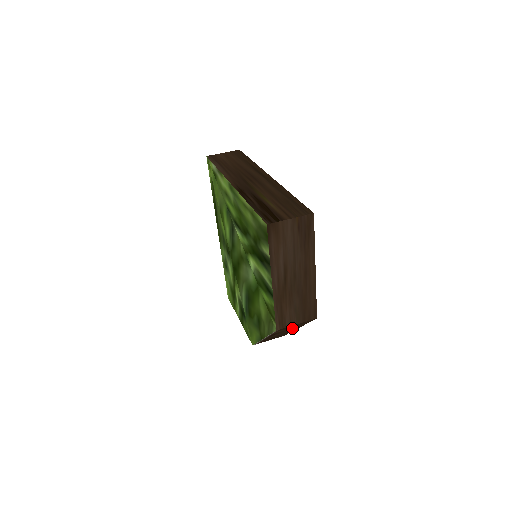
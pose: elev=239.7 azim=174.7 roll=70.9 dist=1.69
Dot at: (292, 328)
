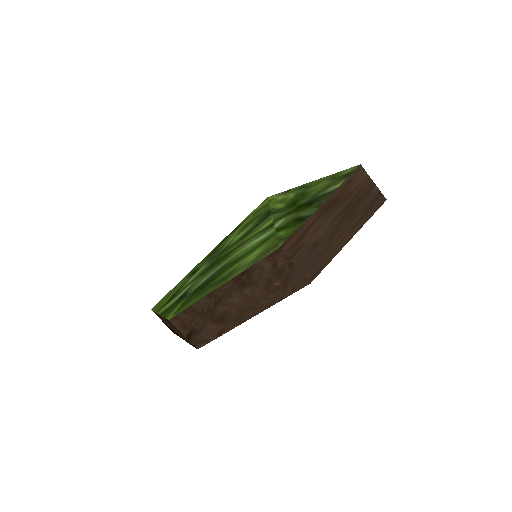
Dot at: (262, 294)
